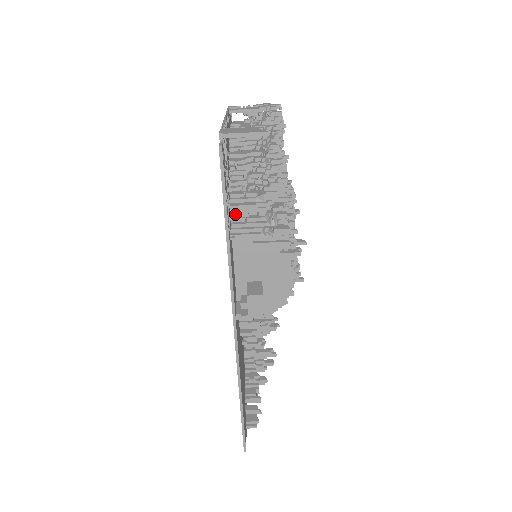
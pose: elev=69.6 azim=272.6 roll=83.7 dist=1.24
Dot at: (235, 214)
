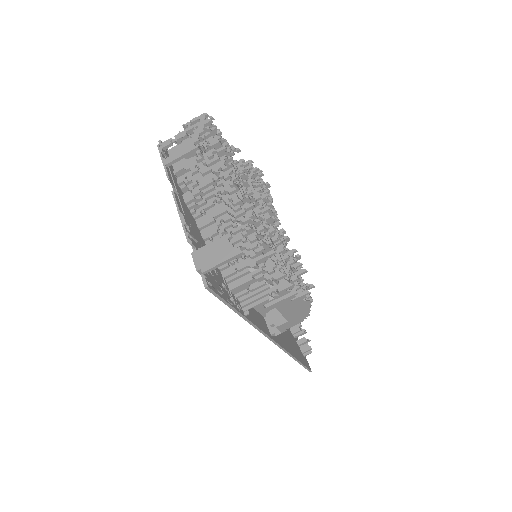
Dot at: (238, 291)
